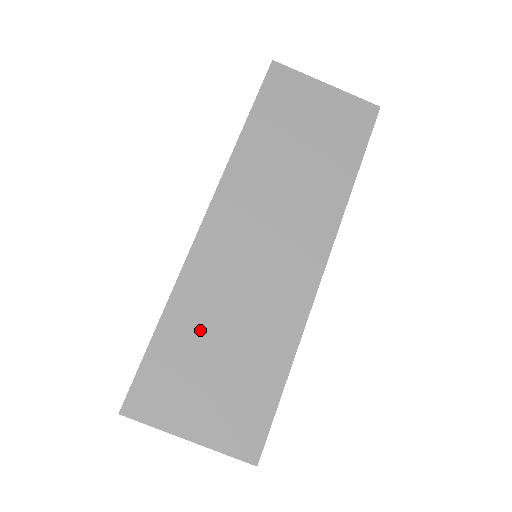
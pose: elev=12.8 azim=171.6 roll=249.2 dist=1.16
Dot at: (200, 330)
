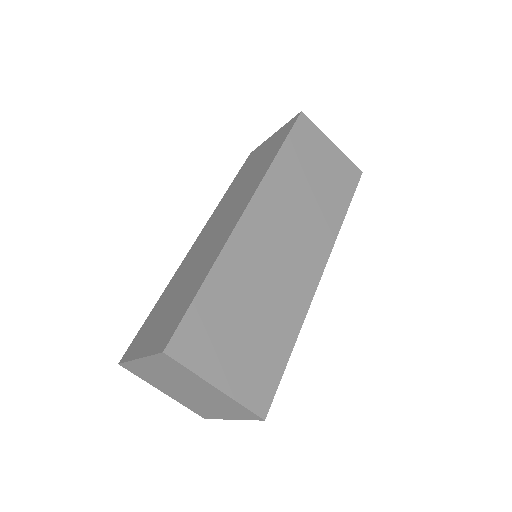
Dot at: (171, 294)
